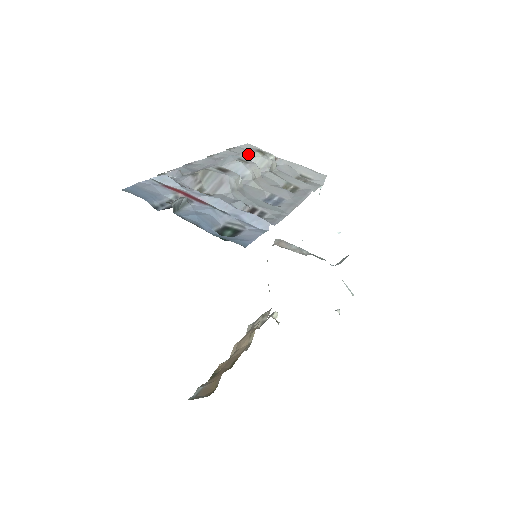
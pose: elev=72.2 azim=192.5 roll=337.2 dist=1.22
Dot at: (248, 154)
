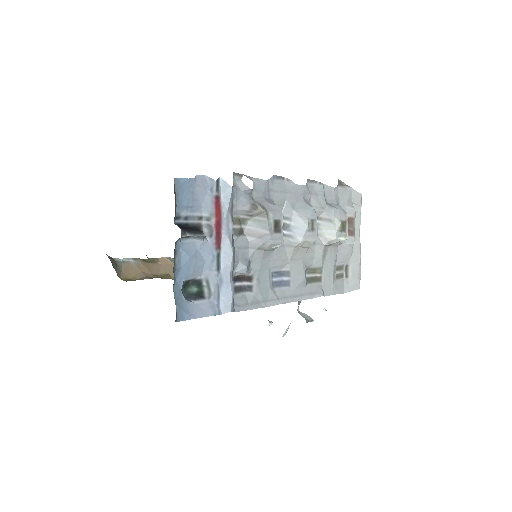
Dot at: (334, 215)
